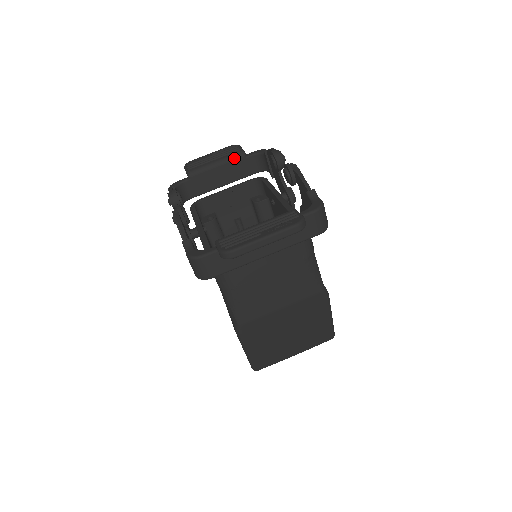
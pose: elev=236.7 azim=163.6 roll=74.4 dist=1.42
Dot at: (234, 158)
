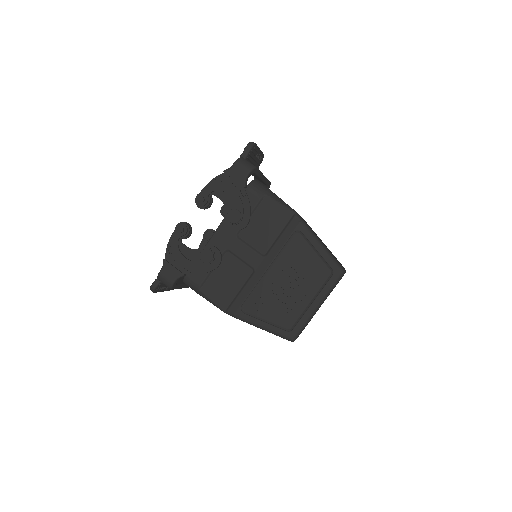
Dot at: occluded
